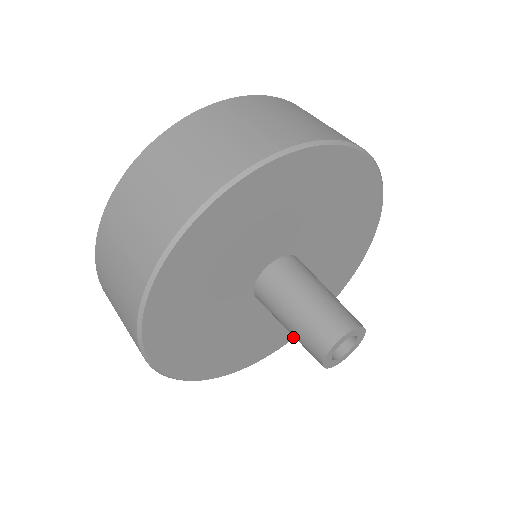
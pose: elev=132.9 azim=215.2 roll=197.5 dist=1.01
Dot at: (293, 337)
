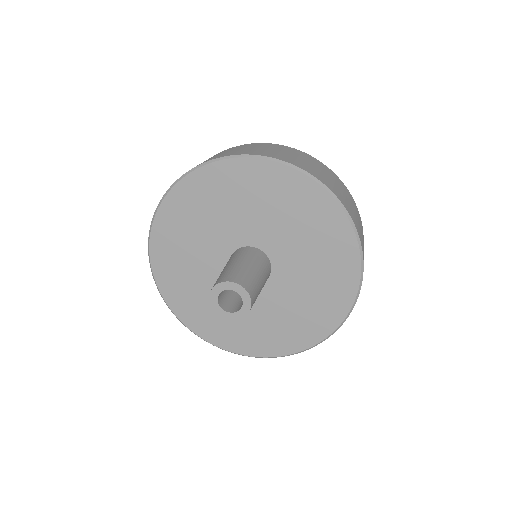
Dot at: (280, 354)
